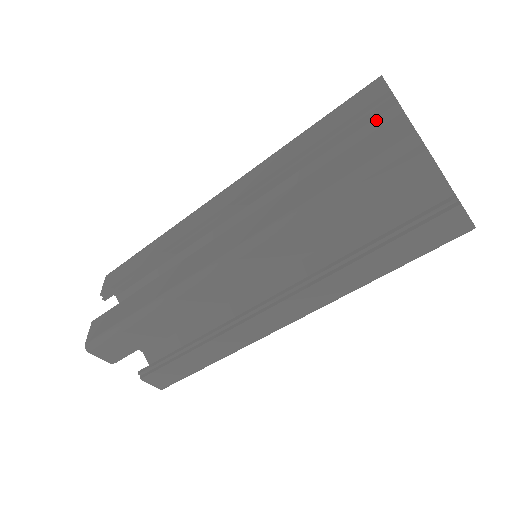
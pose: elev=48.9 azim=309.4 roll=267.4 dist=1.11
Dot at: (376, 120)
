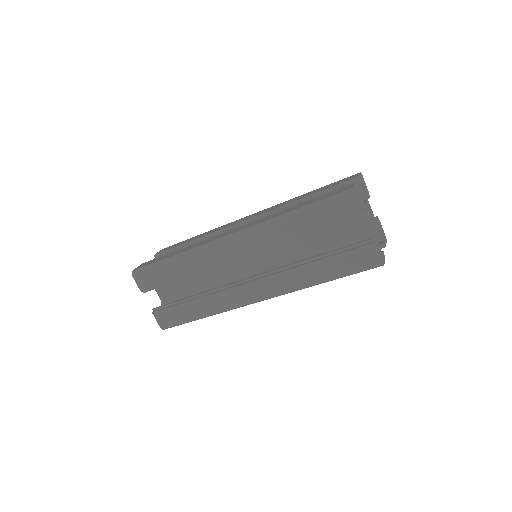
Dot at: occluded
